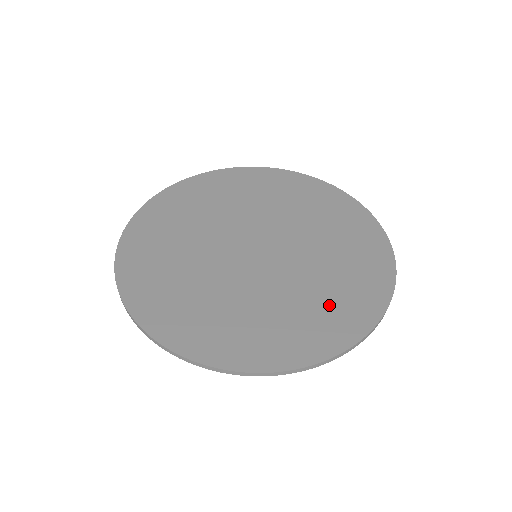
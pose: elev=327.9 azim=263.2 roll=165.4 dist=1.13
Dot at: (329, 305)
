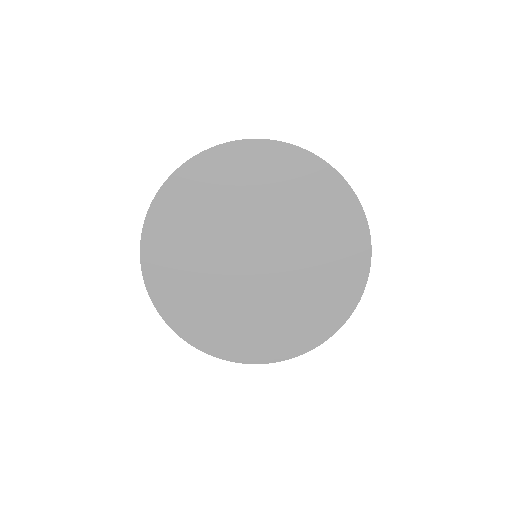
Dot at: (305, 317)
